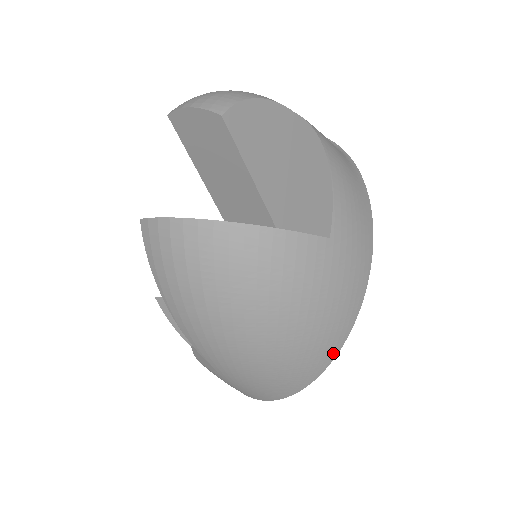
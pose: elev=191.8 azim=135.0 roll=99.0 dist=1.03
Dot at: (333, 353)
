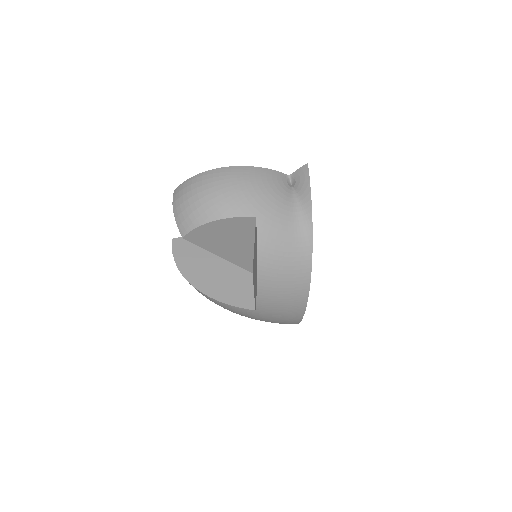
Dot at: occluded
